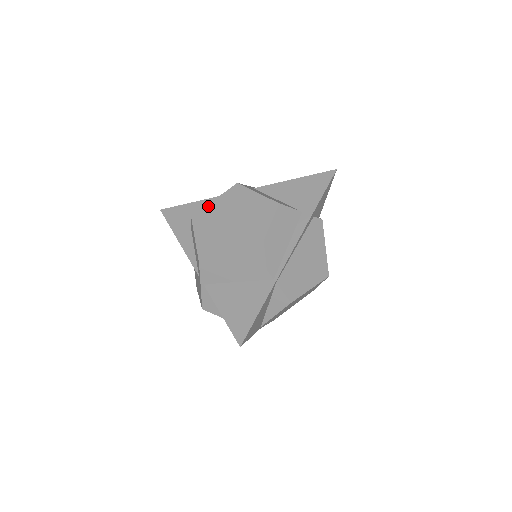
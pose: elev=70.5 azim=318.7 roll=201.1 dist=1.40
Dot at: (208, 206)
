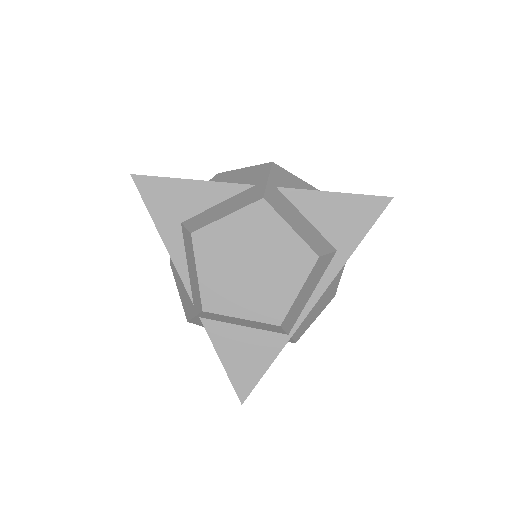
Dot at: (217, 223)
